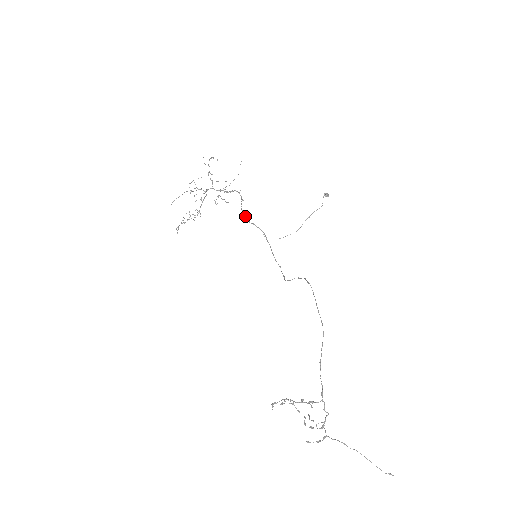
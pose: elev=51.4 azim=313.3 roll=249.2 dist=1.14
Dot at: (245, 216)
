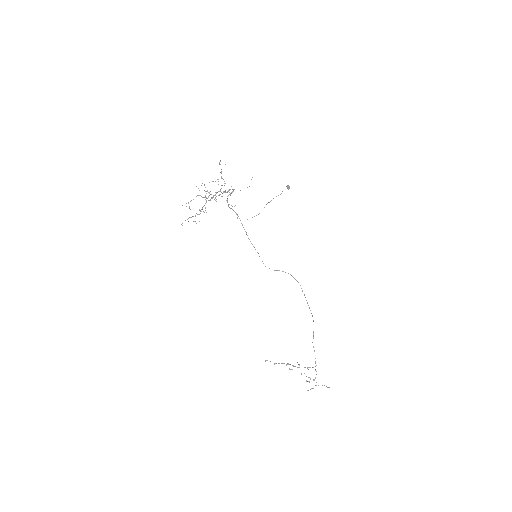
Dot at: occluded
